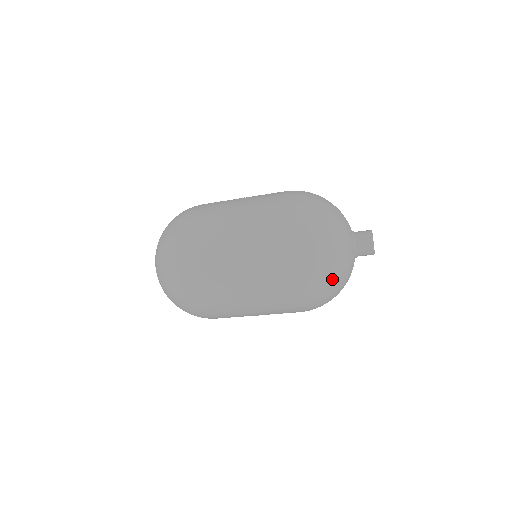
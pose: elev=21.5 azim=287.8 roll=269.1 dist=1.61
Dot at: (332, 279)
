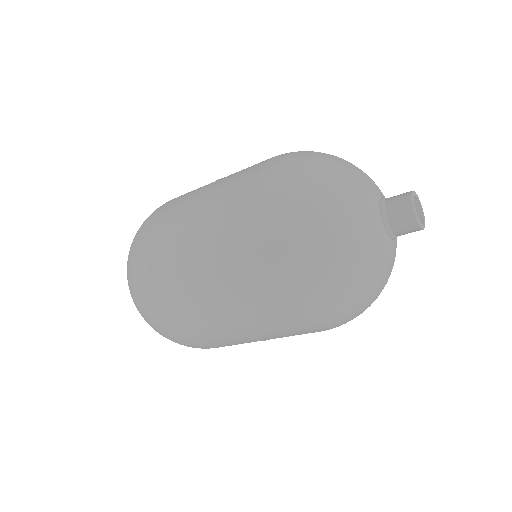
Dot at: (332, 239)
